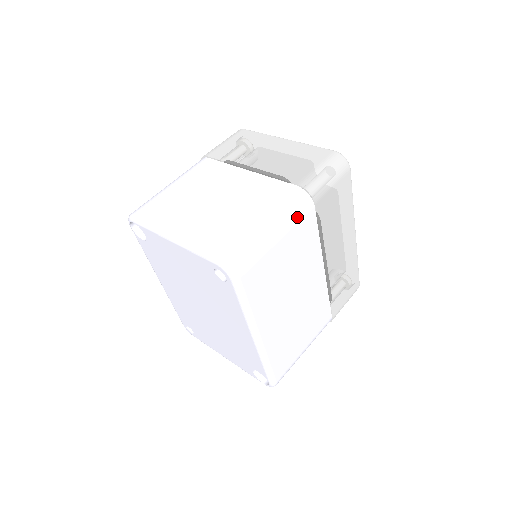
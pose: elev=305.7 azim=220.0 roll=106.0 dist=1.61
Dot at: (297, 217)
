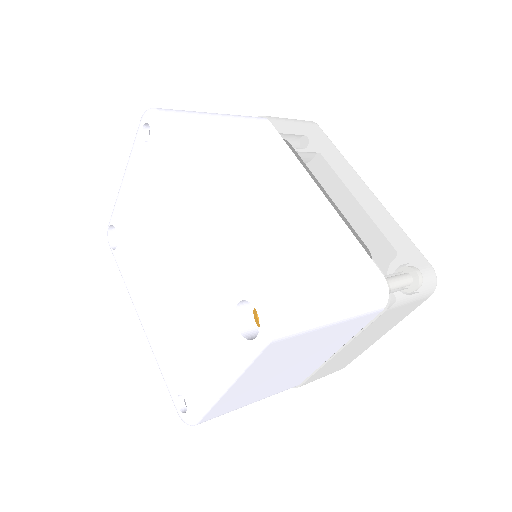
Dot at: (245, 117)
